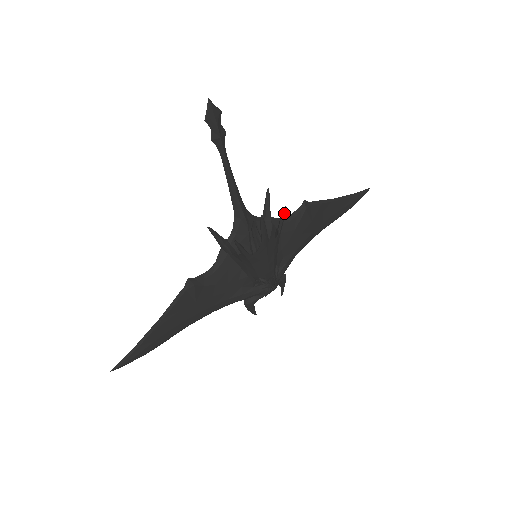
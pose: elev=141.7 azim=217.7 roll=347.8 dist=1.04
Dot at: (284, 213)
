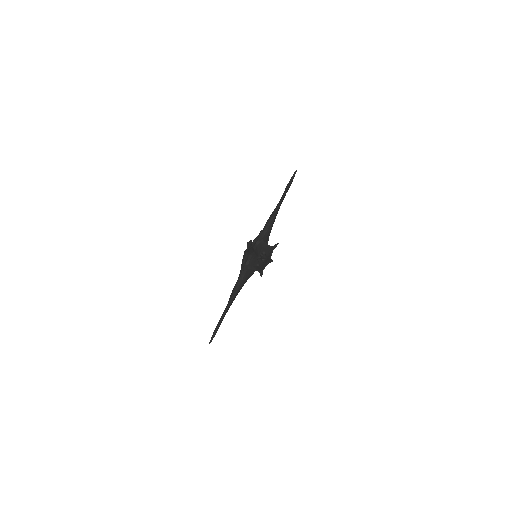
Dot at: occluded
